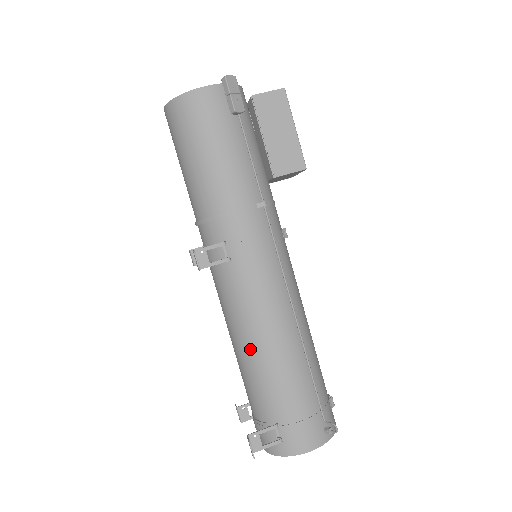
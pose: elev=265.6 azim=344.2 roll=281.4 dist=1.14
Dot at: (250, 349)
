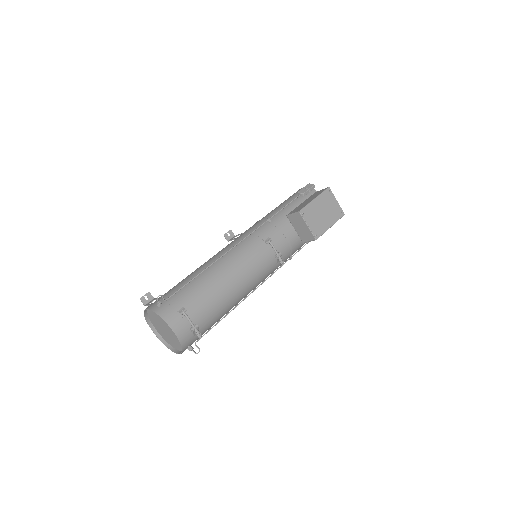
Dot at: occluded
